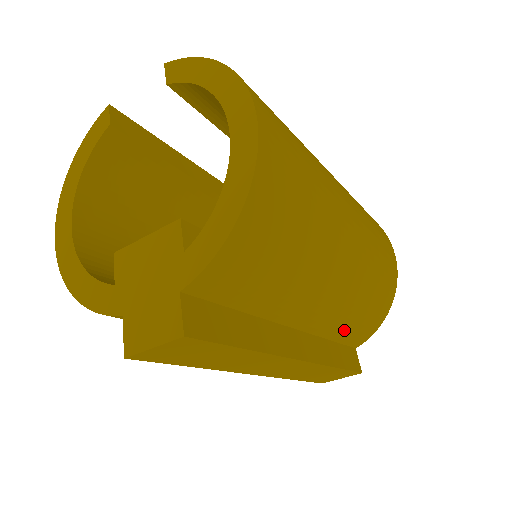
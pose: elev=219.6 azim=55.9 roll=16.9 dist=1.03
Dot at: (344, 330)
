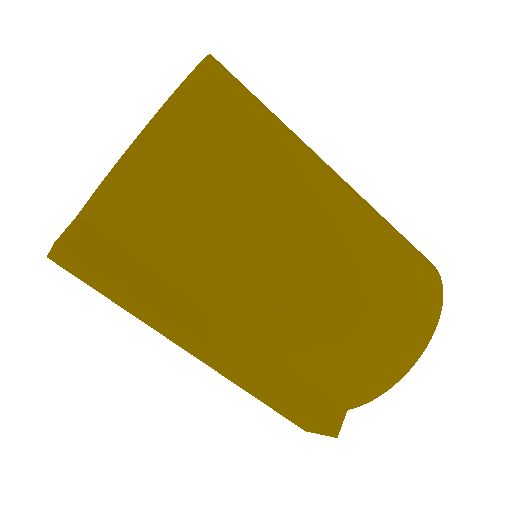
Dot at: (308, 366)
